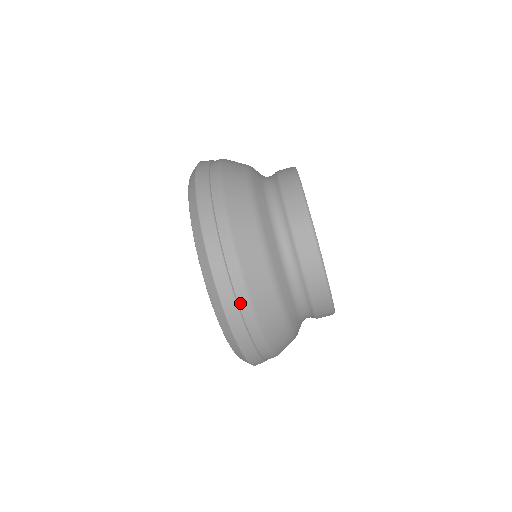
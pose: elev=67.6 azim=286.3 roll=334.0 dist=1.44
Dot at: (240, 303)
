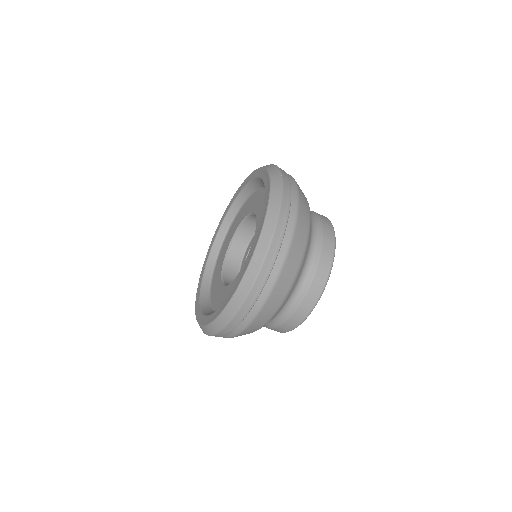
Dot at: (230, 334)
